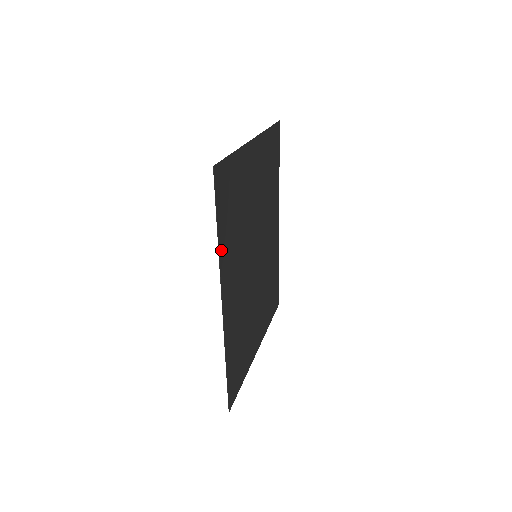
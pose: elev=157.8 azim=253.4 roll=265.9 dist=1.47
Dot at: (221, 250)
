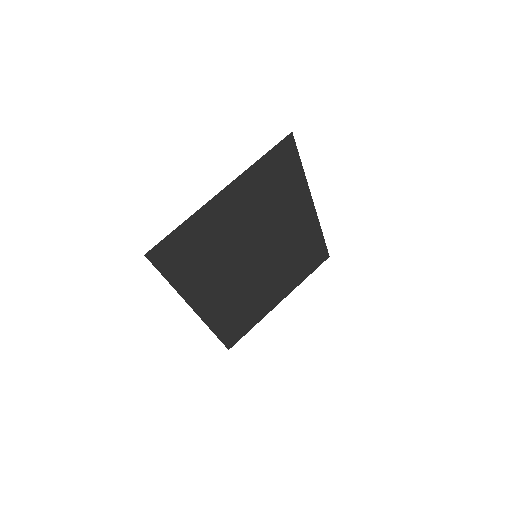
Dot at: (179, 287)
